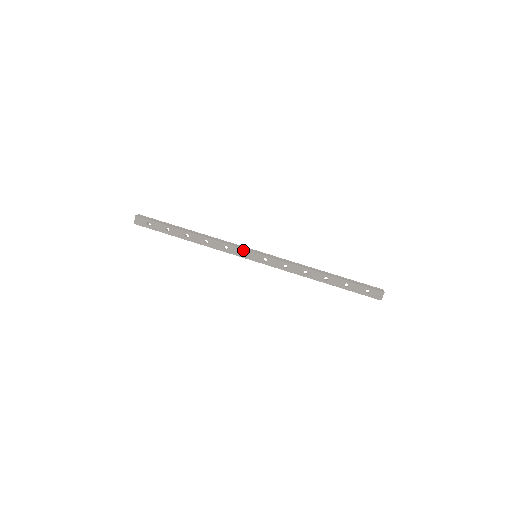
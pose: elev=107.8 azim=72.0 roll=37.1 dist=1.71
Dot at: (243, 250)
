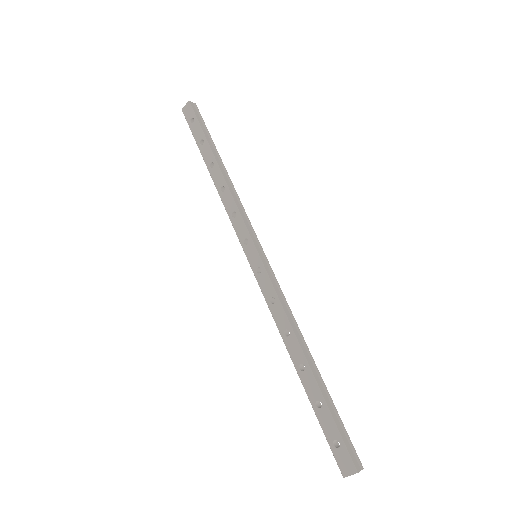
Dot at: (247, 234)
